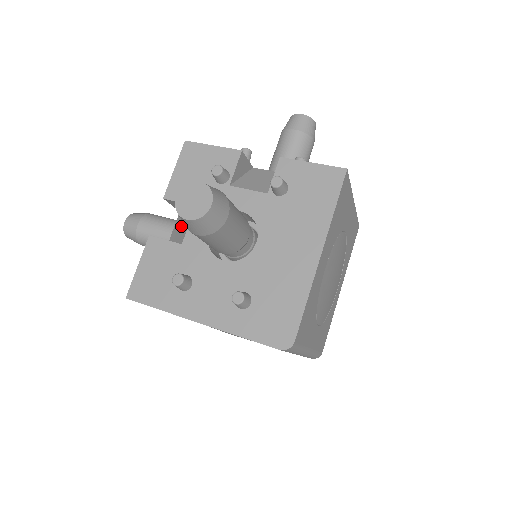
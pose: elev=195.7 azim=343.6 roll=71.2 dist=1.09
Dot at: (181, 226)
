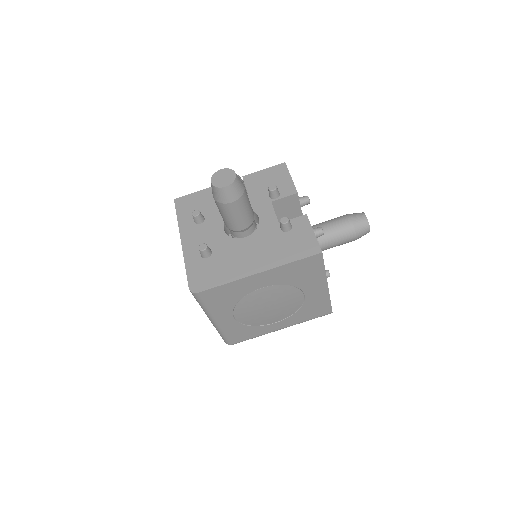
Dot at: occluded
